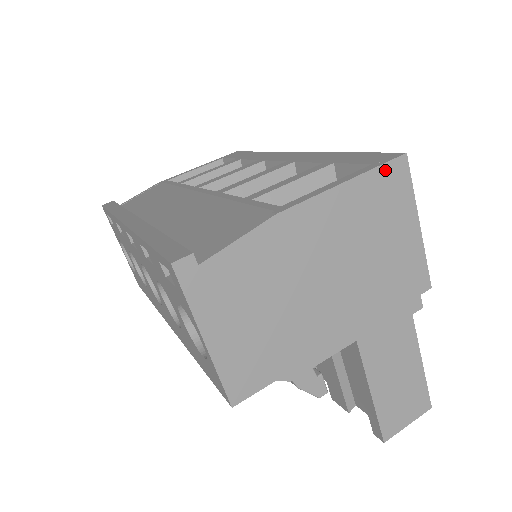
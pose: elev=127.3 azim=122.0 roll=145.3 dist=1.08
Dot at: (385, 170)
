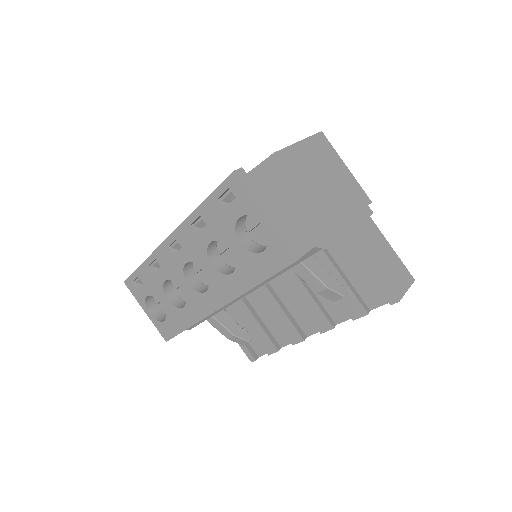
Dot at: (316, 138)
